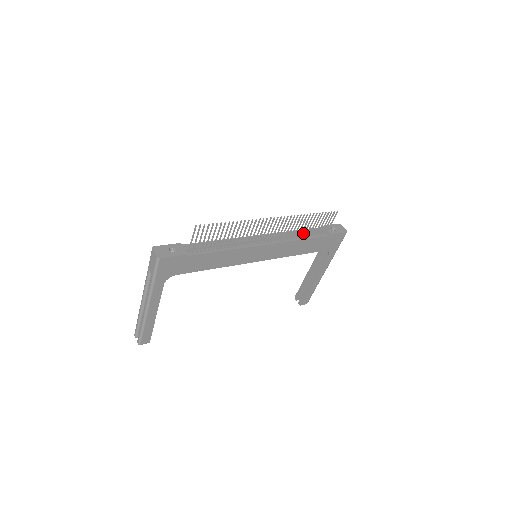
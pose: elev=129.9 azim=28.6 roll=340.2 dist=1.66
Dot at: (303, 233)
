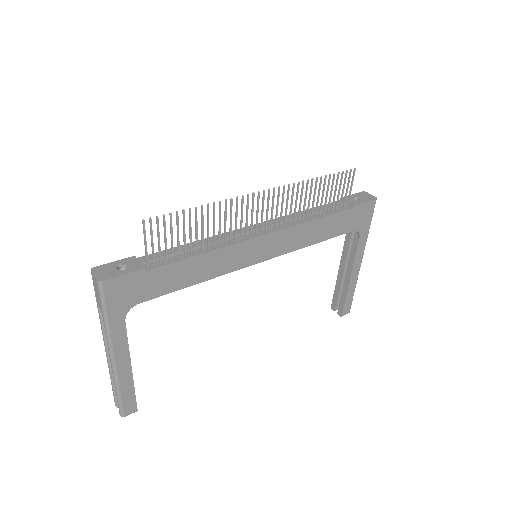
Dot at: (315, 211)
